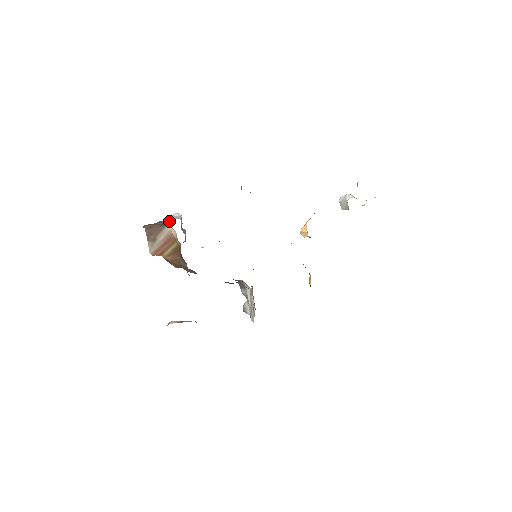
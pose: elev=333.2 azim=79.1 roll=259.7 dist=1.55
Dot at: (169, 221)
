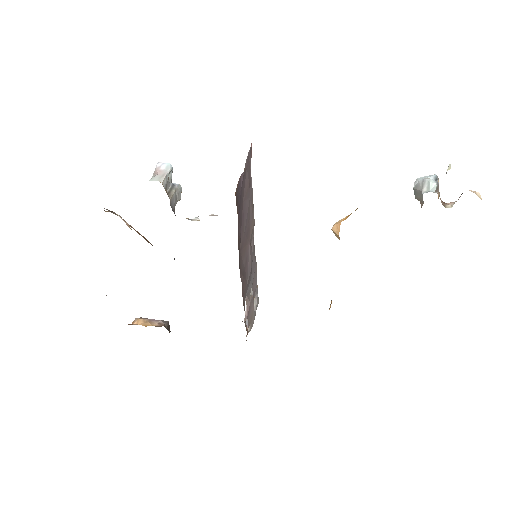
Dot at: occluded
